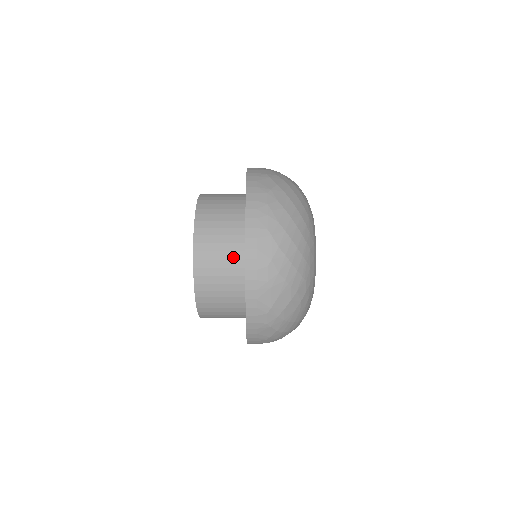
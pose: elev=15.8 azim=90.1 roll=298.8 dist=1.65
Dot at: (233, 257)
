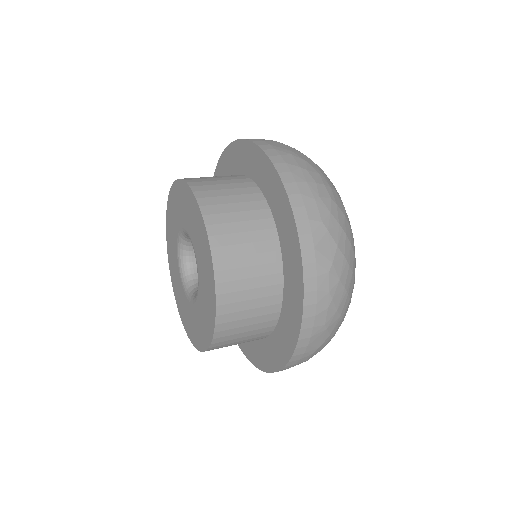
Dot at: (262, 327)
